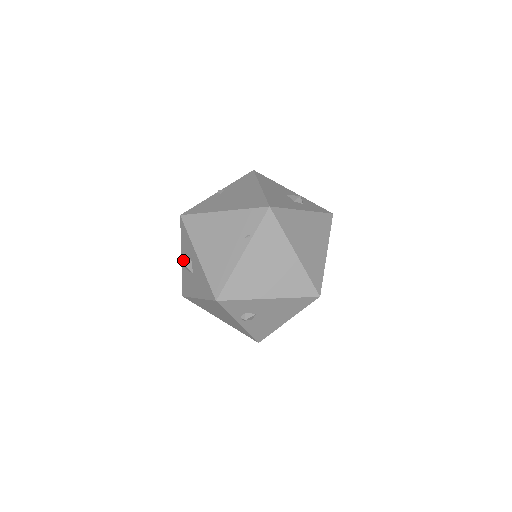
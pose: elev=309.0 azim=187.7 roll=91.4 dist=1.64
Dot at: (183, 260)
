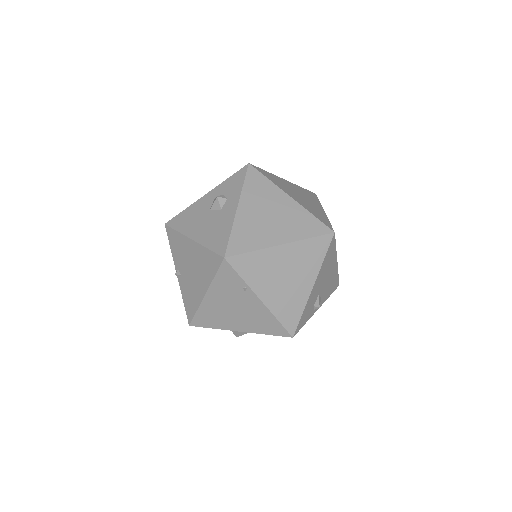
Dot at: occluded
